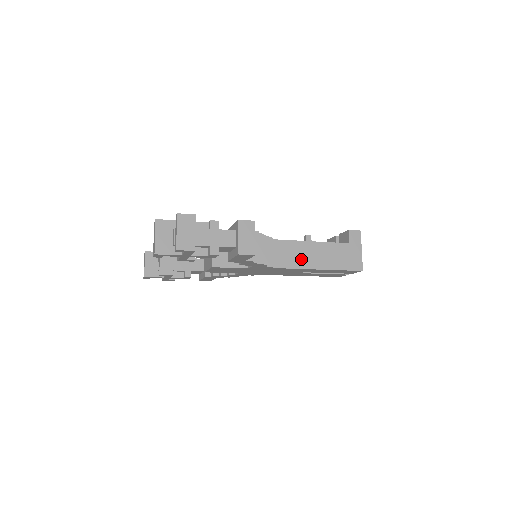
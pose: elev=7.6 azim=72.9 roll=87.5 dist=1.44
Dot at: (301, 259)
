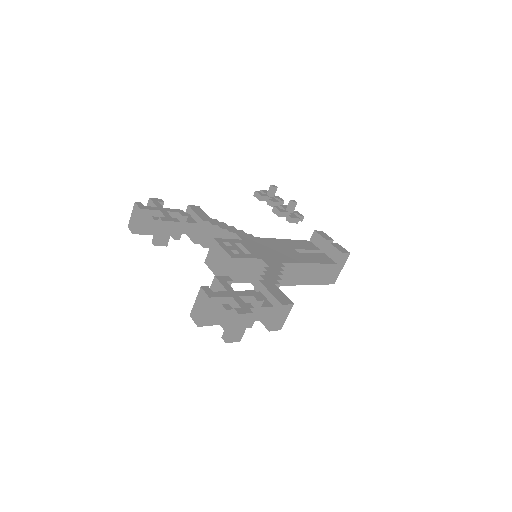
Dot at: (296, 278)
